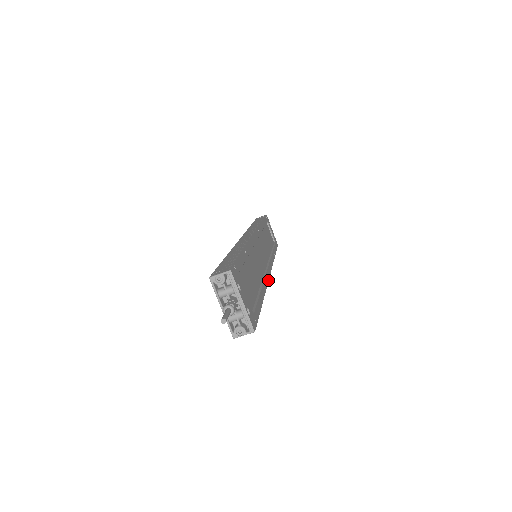
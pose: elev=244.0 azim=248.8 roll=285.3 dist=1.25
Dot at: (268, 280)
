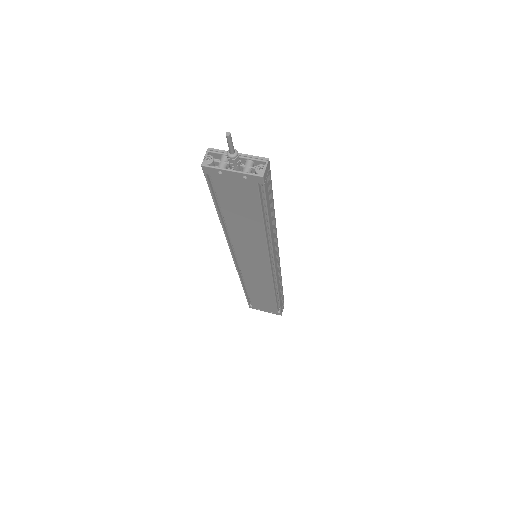
Dot at: (277, 243)
